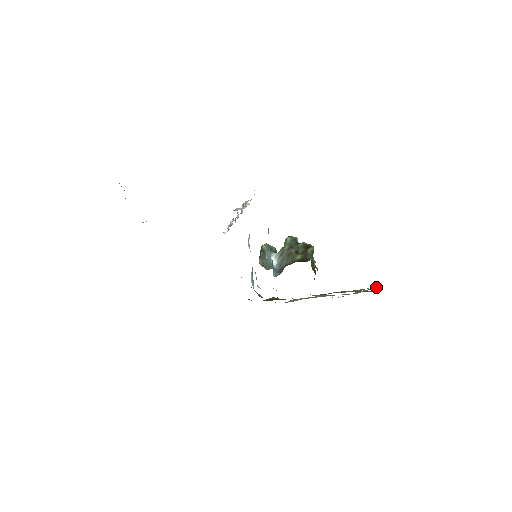
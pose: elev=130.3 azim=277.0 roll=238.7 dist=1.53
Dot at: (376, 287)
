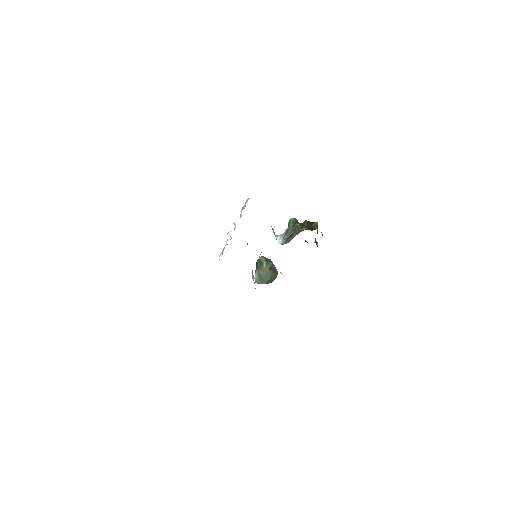
Dot at: occluded
